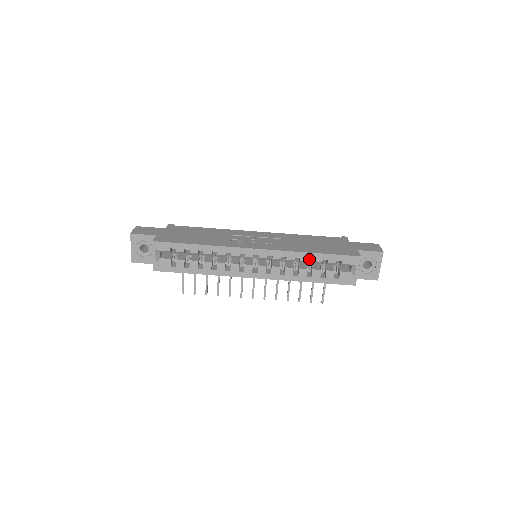
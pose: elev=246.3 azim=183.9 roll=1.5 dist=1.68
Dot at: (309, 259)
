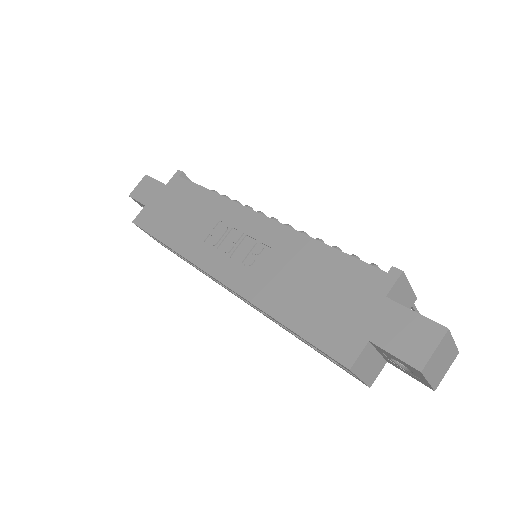
Dot at: occluded
